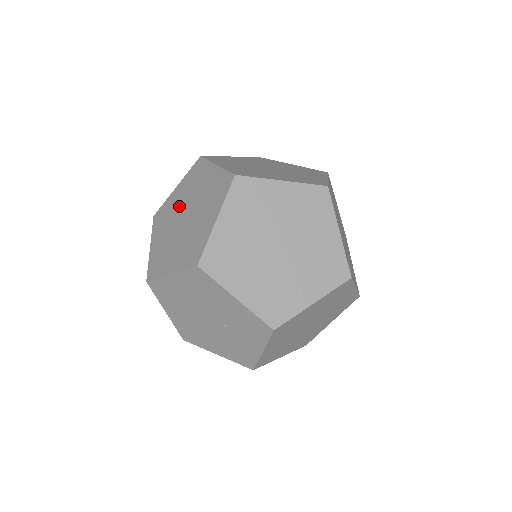
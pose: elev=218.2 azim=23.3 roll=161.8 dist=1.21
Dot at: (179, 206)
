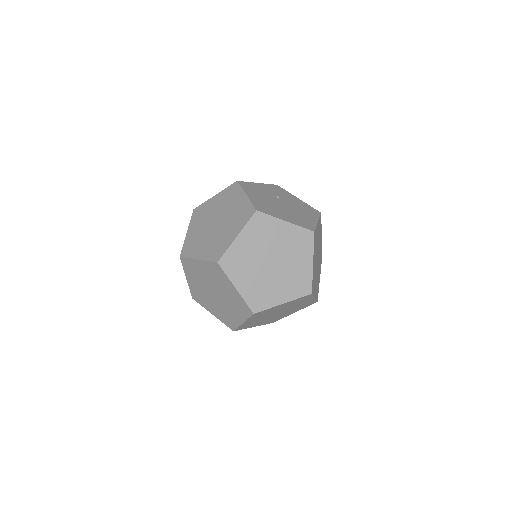
Dot at: occluded
